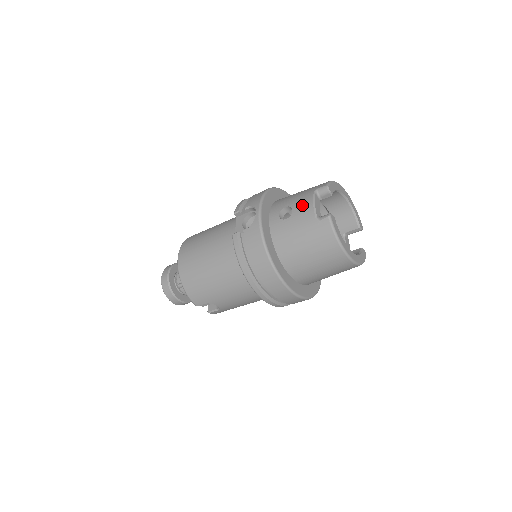
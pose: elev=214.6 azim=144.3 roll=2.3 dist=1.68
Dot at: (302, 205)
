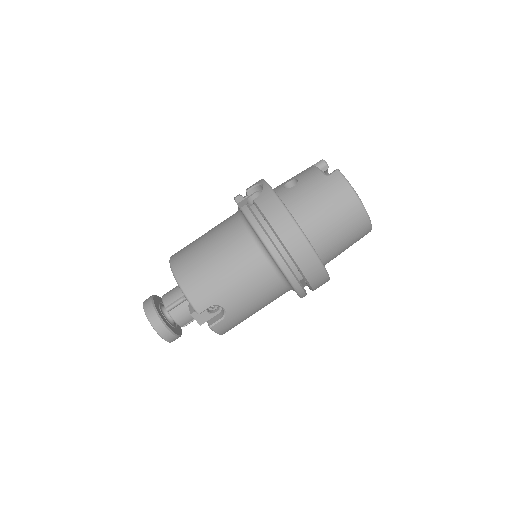
Dot at: (306, 173)
